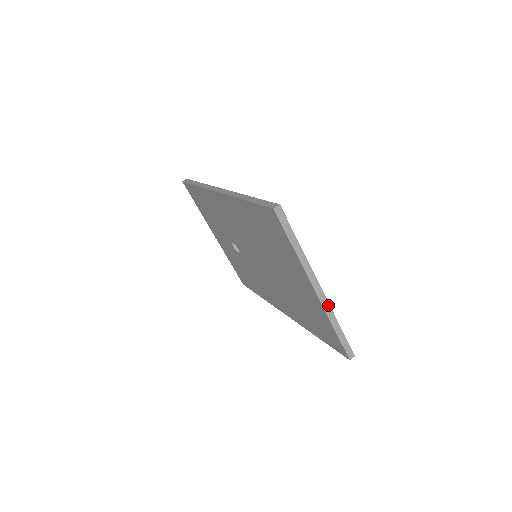
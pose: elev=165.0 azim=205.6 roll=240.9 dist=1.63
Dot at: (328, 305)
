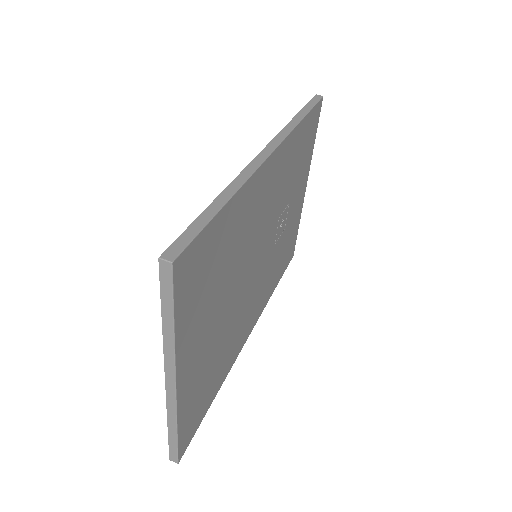
Dot at: (174, 405)
